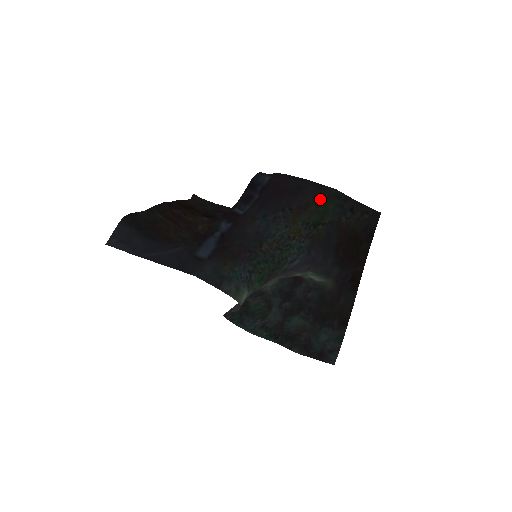
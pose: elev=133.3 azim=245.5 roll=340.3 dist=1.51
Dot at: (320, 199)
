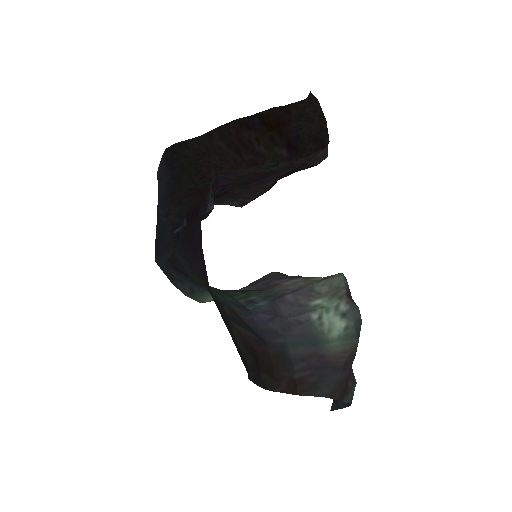
Dot at: occluded
